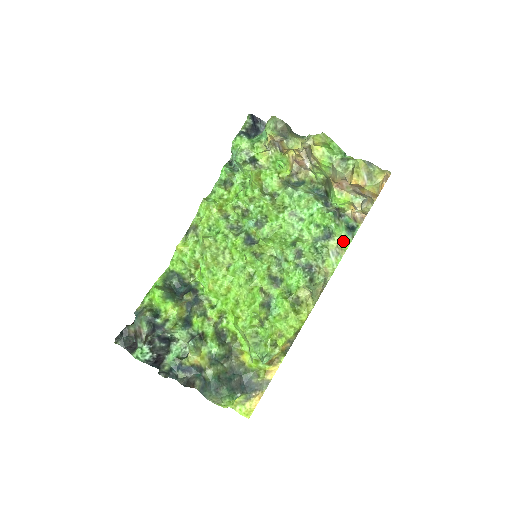
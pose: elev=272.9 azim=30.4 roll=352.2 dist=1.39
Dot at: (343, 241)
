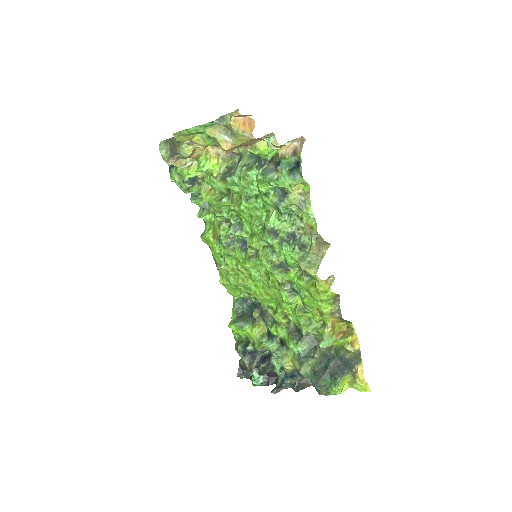
Dot at: (301, 184)
